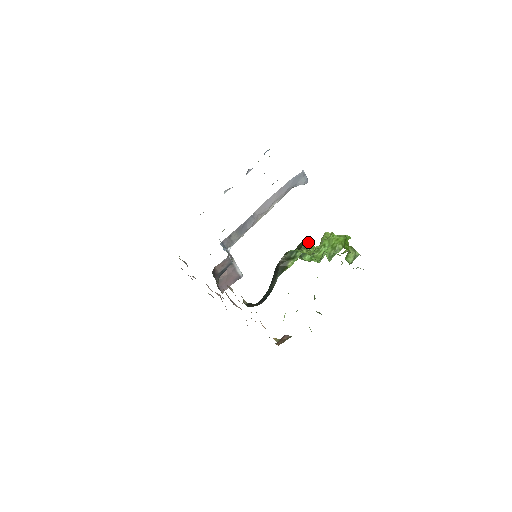
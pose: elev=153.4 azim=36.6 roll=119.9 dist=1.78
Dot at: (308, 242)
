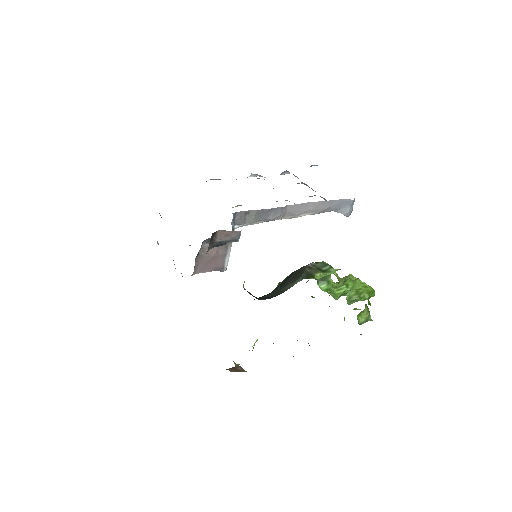
Dot at: occluded
